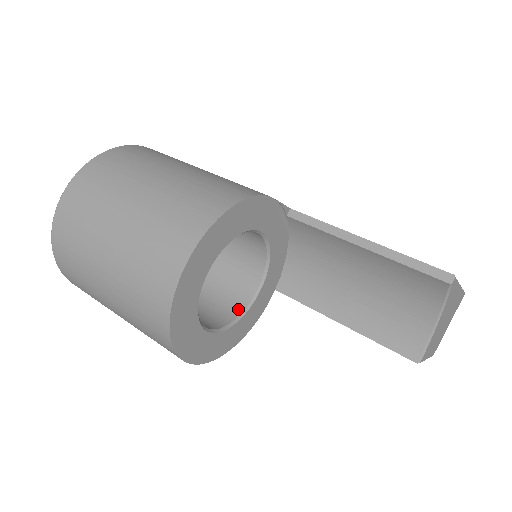
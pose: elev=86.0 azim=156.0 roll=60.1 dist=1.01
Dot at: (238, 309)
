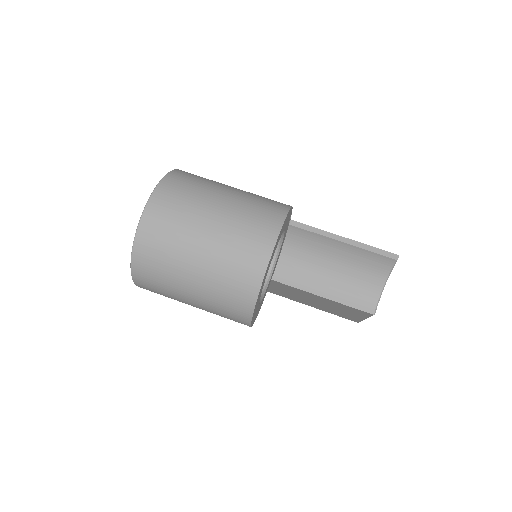
Dot at: occluded
